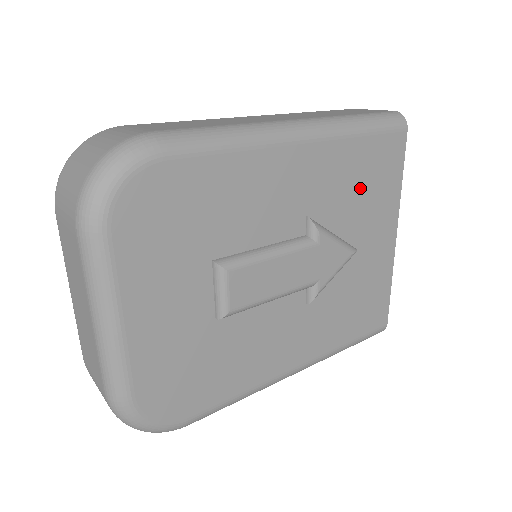
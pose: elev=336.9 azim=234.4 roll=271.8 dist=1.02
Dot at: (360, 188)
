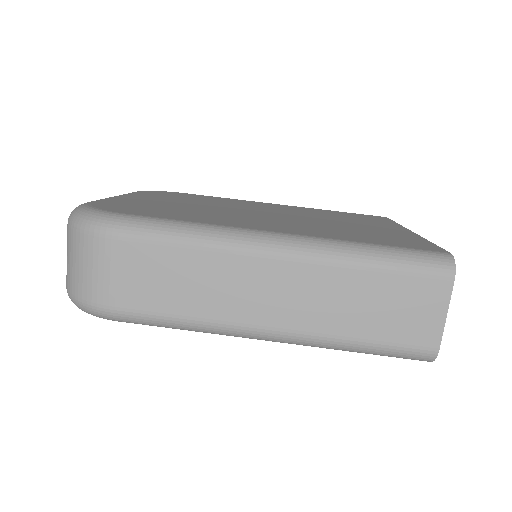
Dot at: occluded
